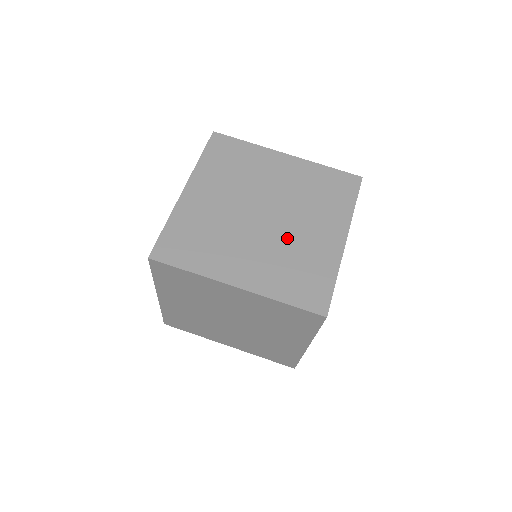
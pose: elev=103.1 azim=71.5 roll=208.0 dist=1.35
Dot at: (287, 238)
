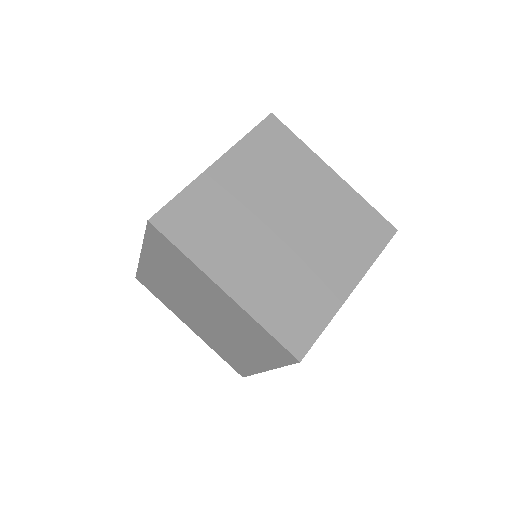
Dot at: (297, 261)
